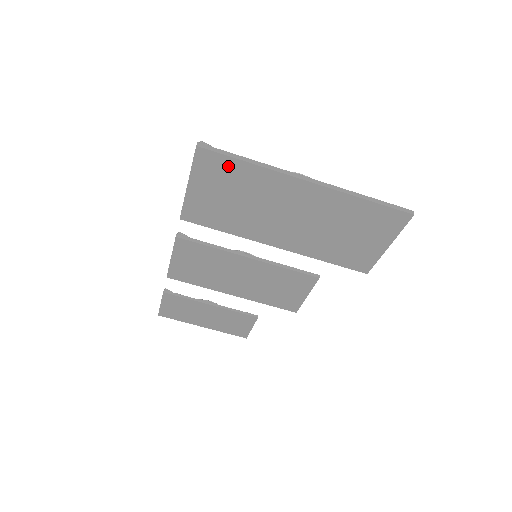
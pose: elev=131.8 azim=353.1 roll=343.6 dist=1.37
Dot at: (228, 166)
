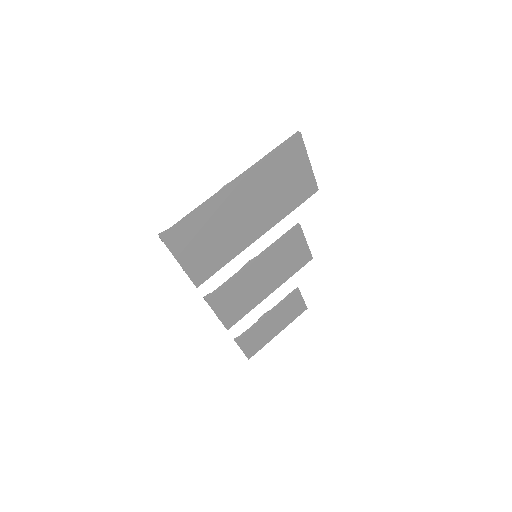
Dot at: (187, 228)
